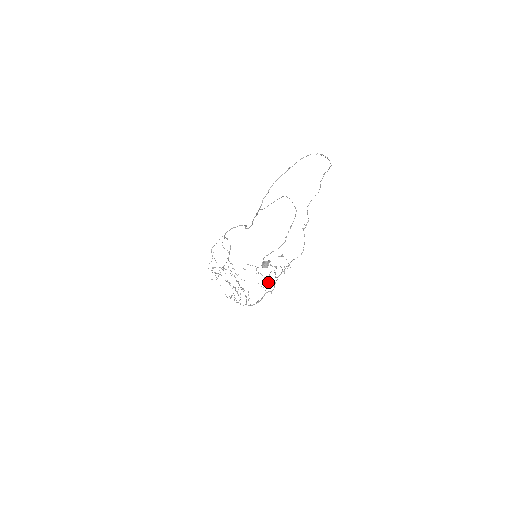
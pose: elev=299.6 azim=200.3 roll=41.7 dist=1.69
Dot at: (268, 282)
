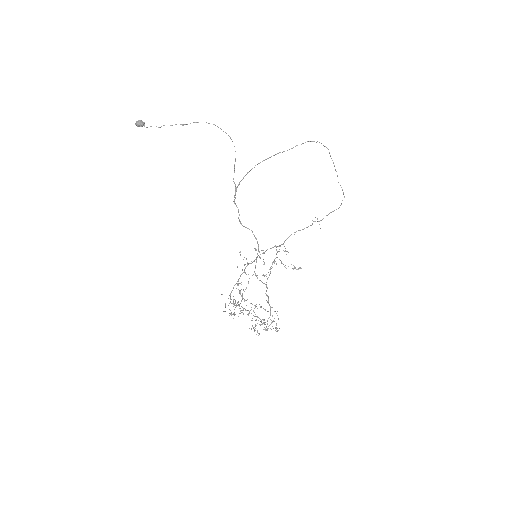
Dot at: occluded
